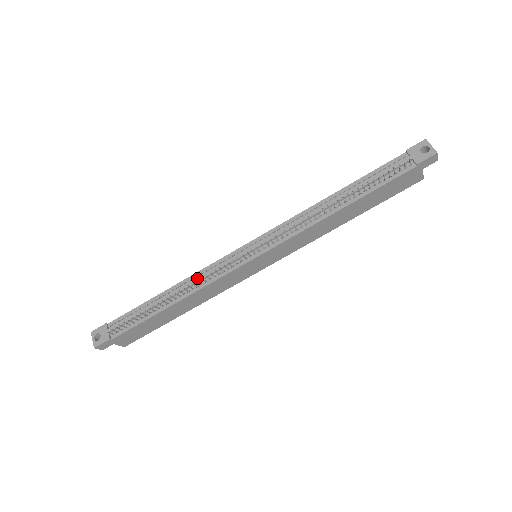
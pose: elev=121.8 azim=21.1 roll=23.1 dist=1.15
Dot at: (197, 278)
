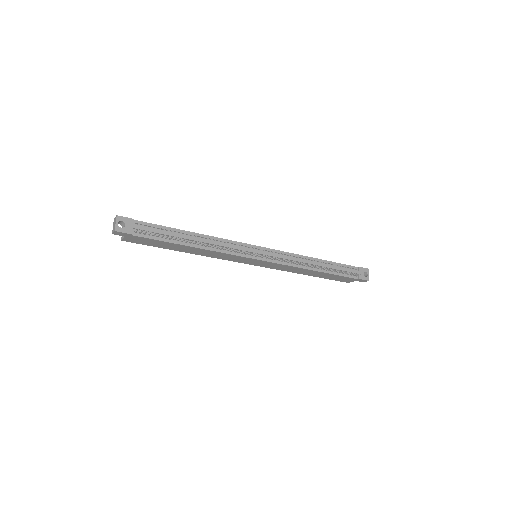
Dot at: (221, 243)
